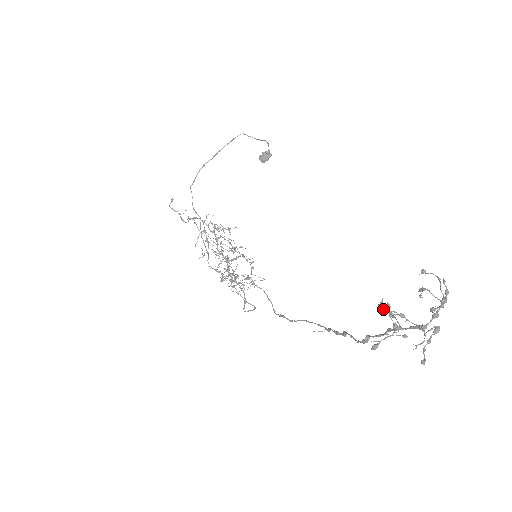
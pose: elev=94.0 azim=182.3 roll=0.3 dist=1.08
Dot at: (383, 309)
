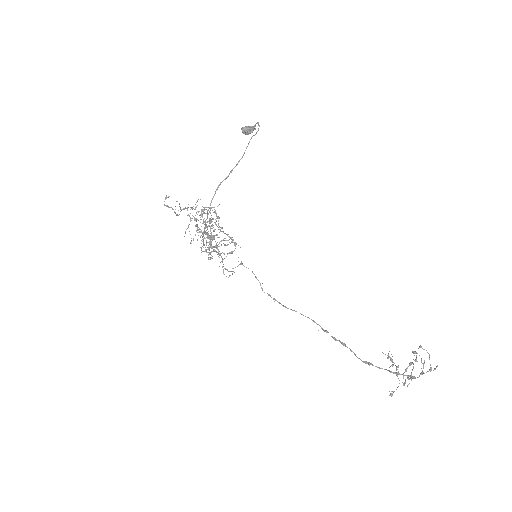
Dot at: occluded
